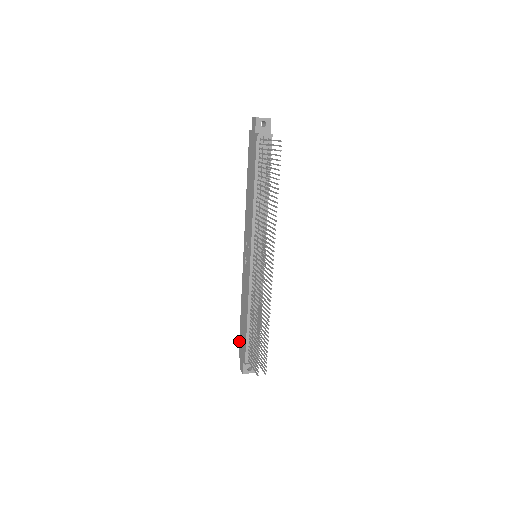
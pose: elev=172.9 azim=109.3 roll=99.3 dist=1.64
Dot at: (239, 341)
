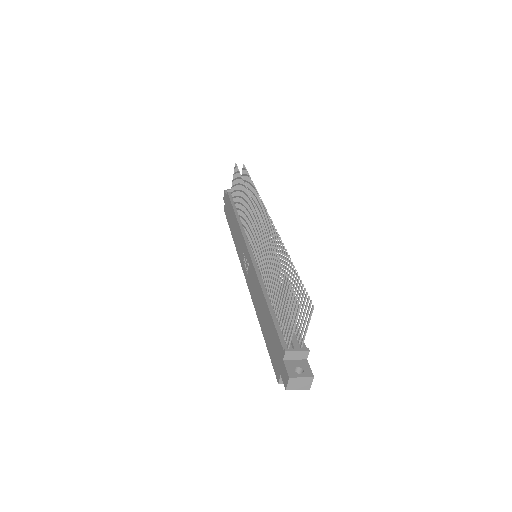
Dot at: occluded
